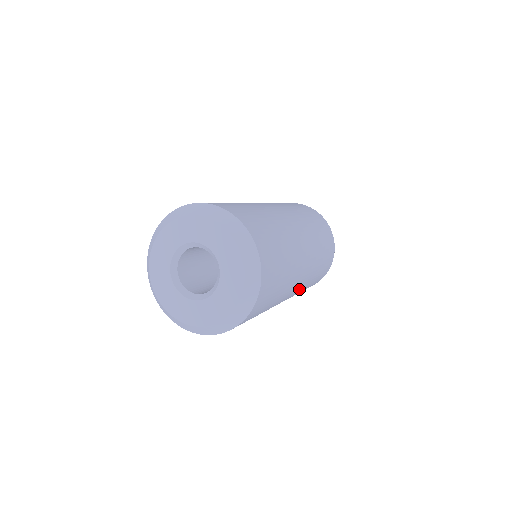
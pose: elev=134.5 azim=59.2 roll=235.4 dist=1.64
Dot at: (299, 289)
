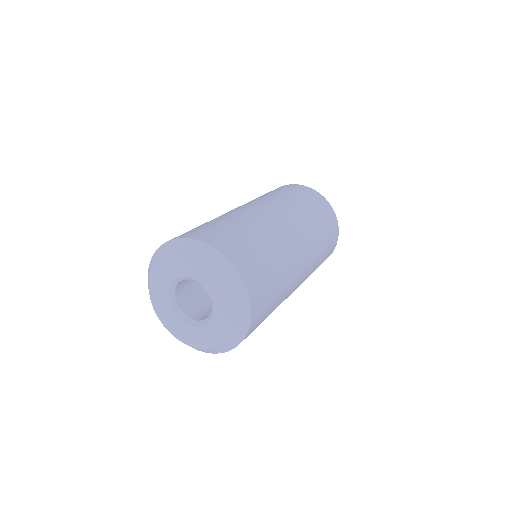
Dot at: occluded
